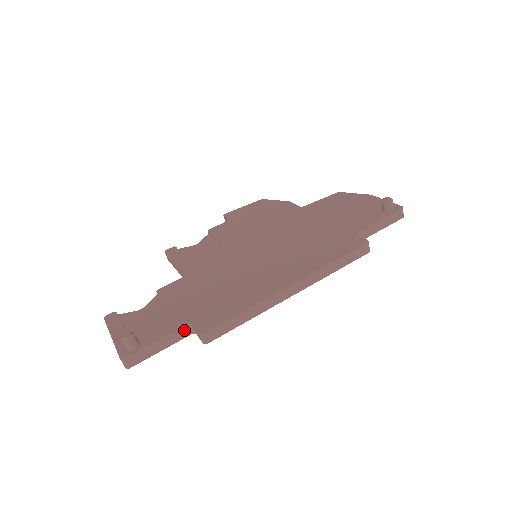
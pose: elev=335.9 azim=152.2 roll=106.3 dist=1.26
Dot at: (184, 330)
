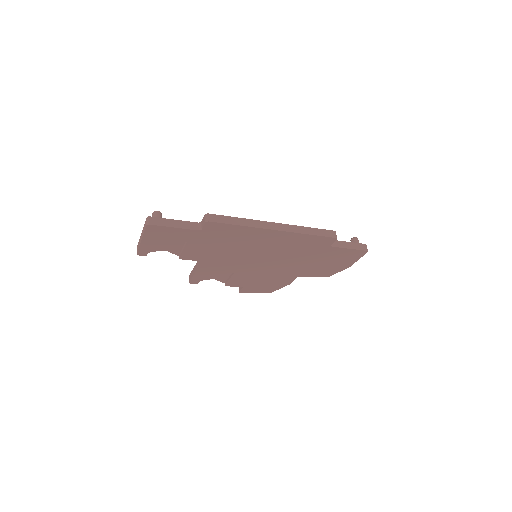
Dot at: (194, 225)
